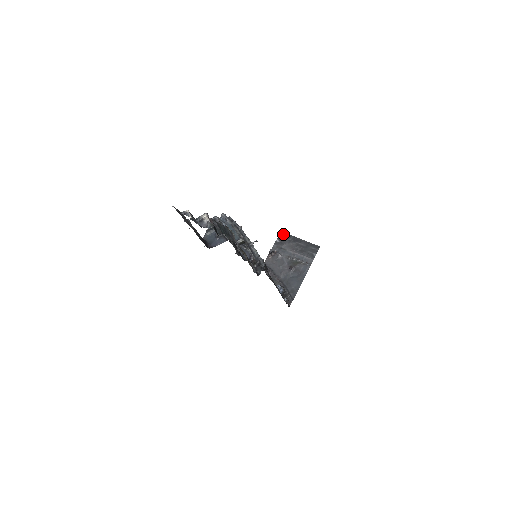
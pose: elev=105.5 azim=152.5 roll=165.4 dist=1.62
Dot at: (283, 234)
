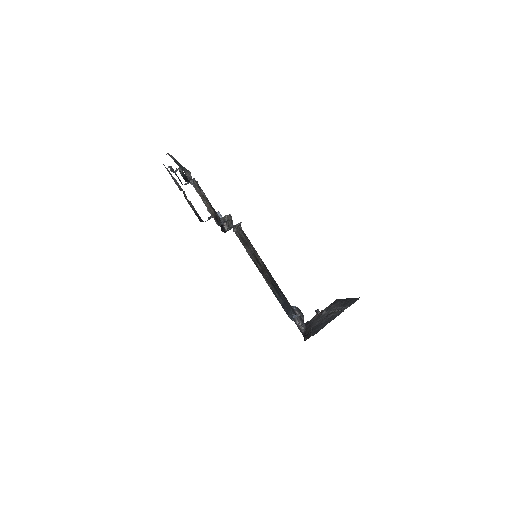
Dot at: (337, 300)
